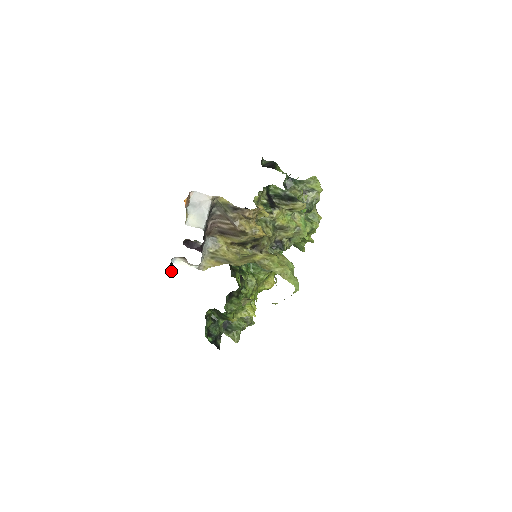
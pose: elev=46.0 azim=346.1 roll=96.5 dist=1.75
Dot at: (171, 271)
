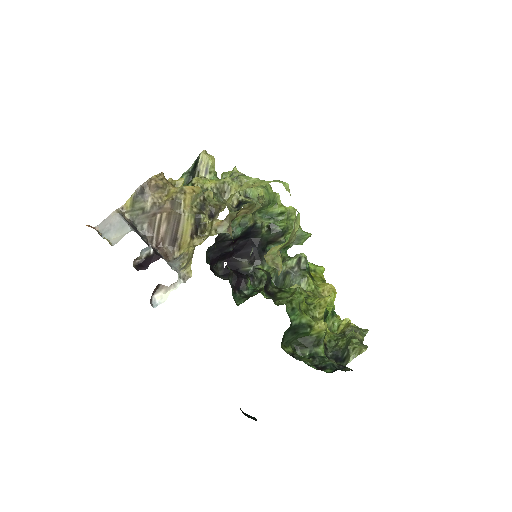
Dot at: occluded
